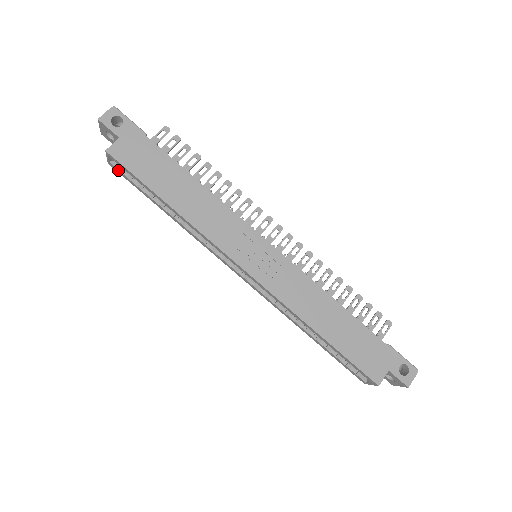
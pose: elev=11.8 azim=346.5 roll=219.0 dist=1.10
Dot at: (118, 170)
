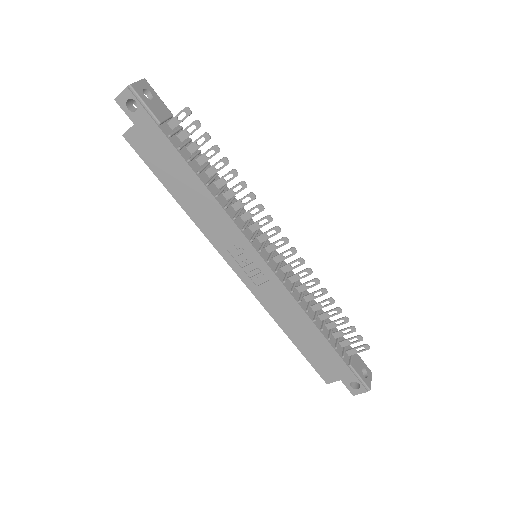
Dot at: occluded
